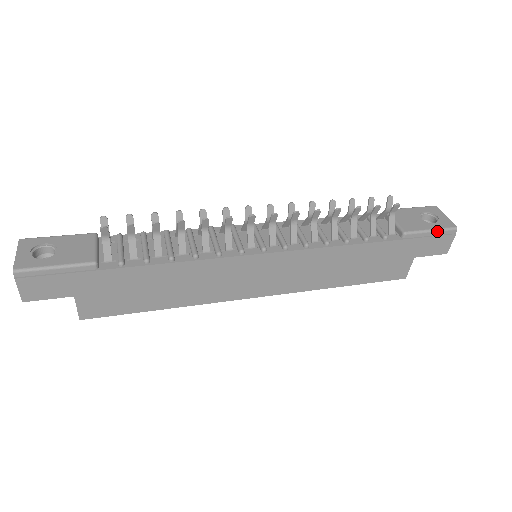
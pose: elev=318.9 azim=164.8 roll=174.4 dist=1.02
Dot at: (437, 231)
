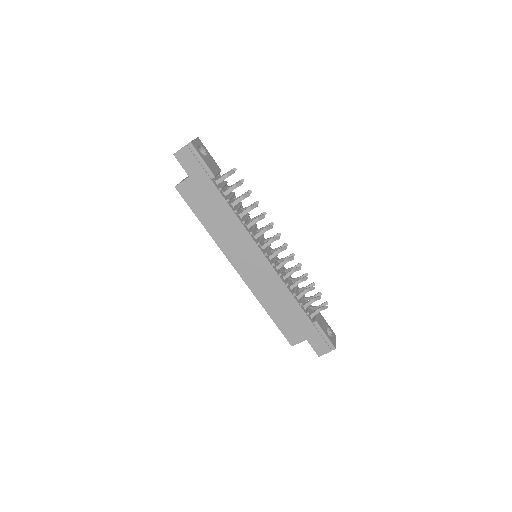
Dot at: (327, 339)
